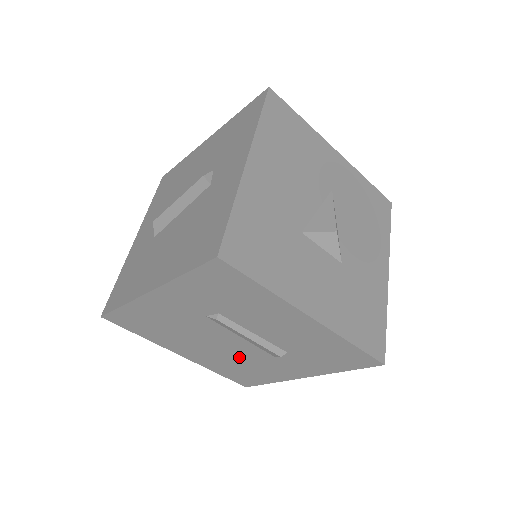
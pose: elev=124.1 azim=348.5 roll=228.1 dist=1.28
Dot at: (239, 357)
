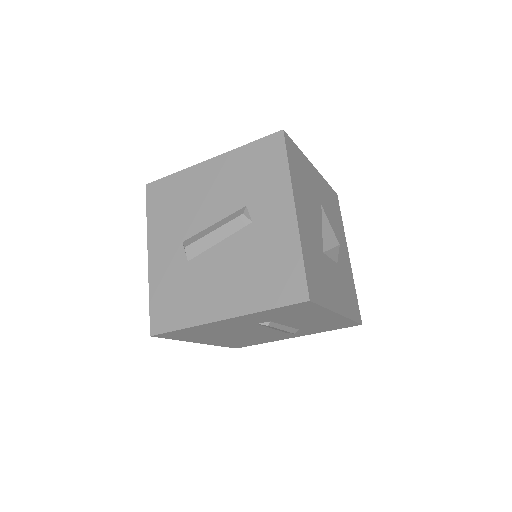
Dot at: (254, 337)
